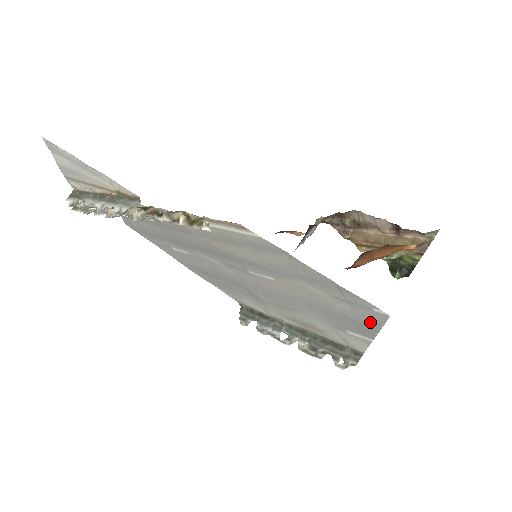
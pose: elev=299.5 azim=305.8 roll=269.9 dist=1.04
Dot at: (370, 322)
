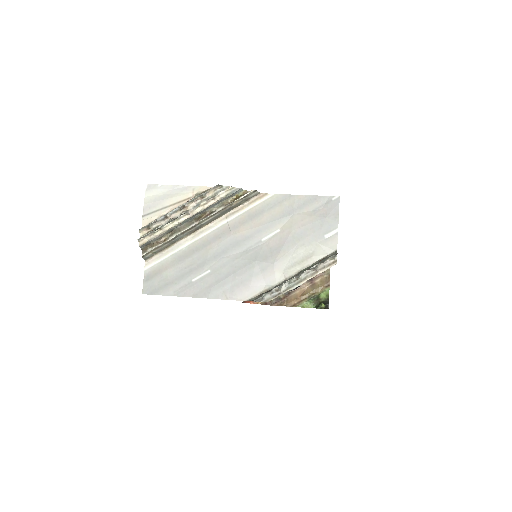
Dot at: (333, 211)
